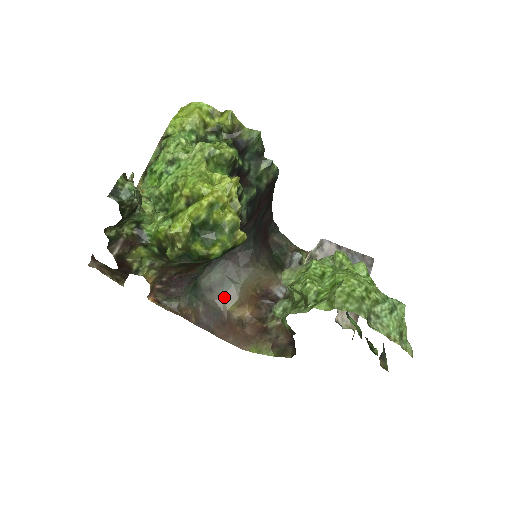
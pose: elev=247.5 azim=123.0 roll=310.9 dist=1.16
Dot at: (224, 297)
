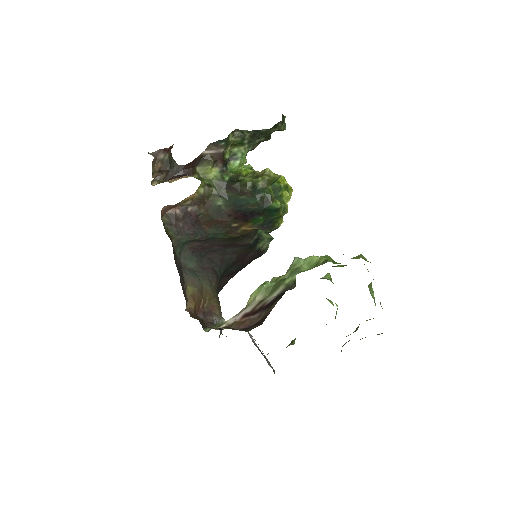
Dot at: (189, 277)
